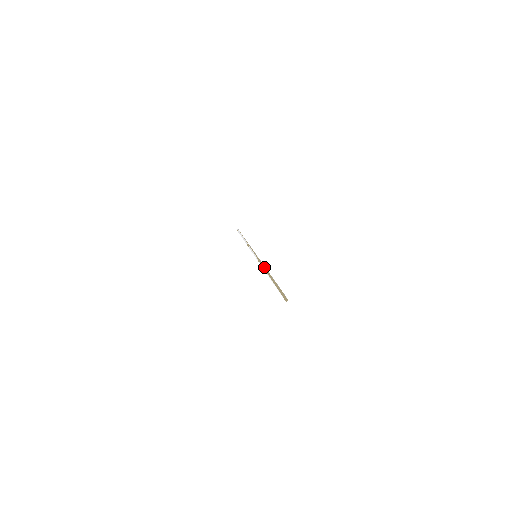
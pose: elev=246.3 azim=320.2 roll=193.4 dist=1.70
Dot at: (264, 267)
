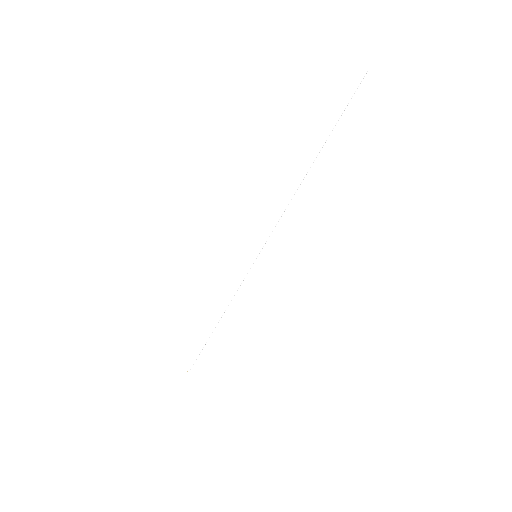
Dot at: (286, 201)
